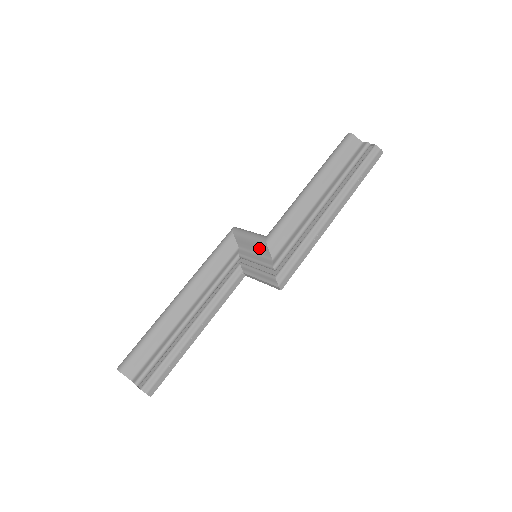
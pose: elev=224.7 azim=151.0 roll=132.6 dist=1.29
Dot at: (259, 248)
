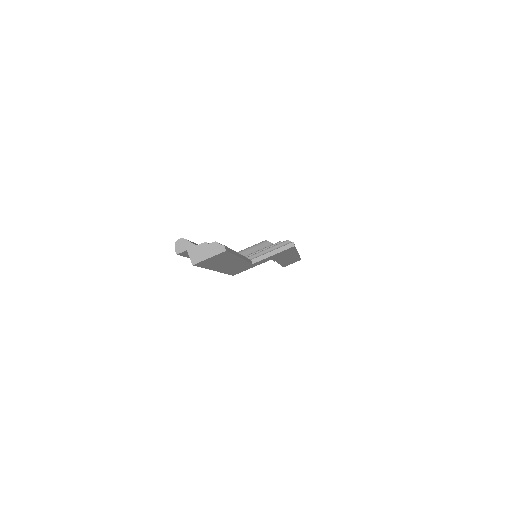
Dot at: (259, 247)
